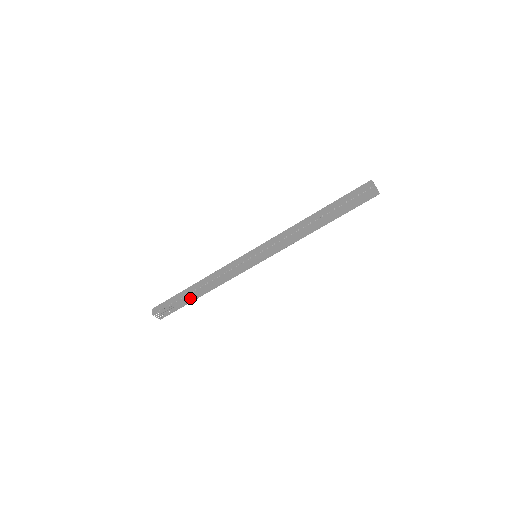
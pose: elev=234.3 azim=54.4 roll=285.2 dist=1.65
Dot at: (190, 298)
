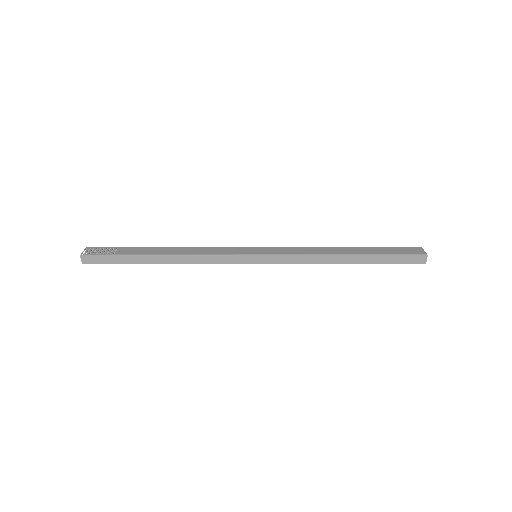
Dot at: occluded
